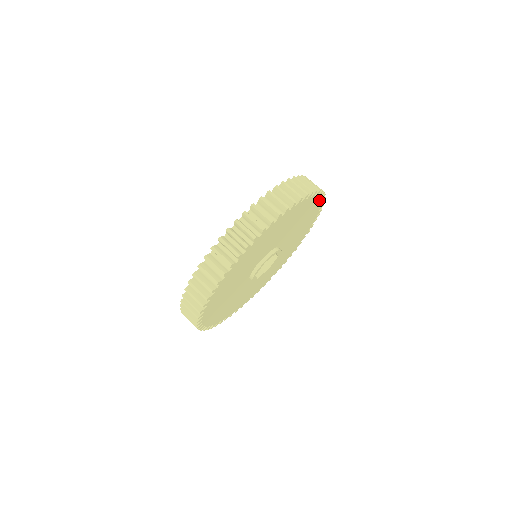
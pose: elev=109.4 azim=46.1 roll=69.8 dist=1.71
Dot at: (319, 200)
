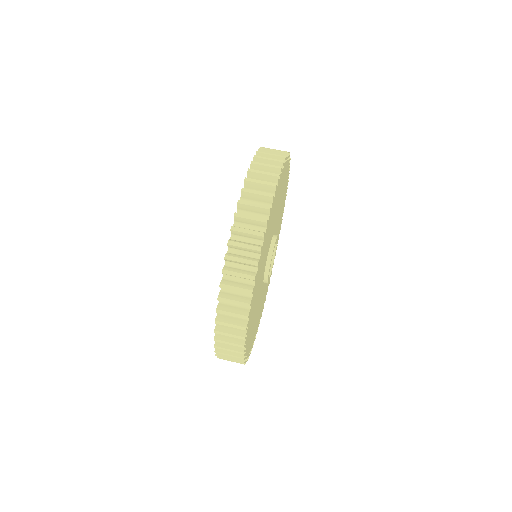
Dot at: (288, 164)
